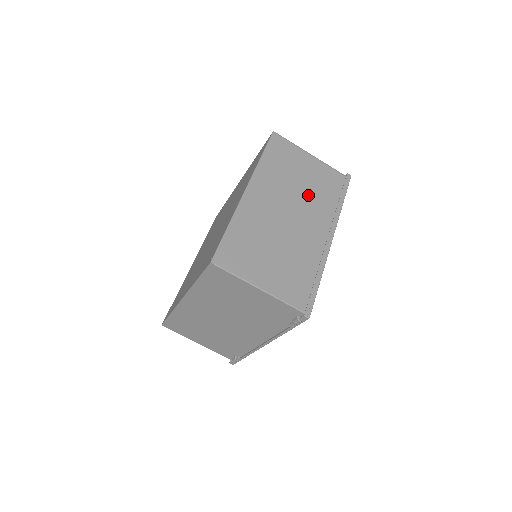
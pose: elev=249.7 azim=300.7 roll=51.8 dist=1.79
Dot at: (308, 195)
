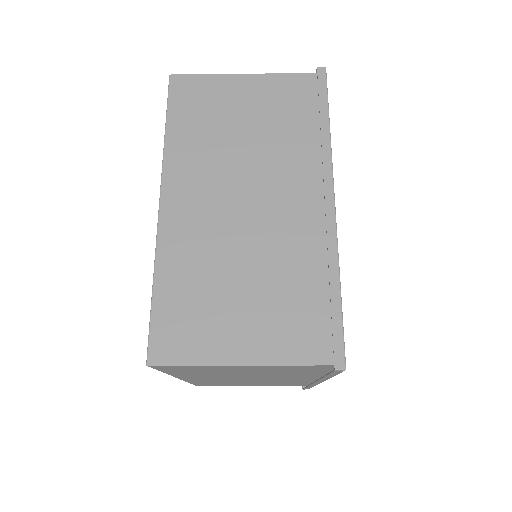
Dot at: occluded
